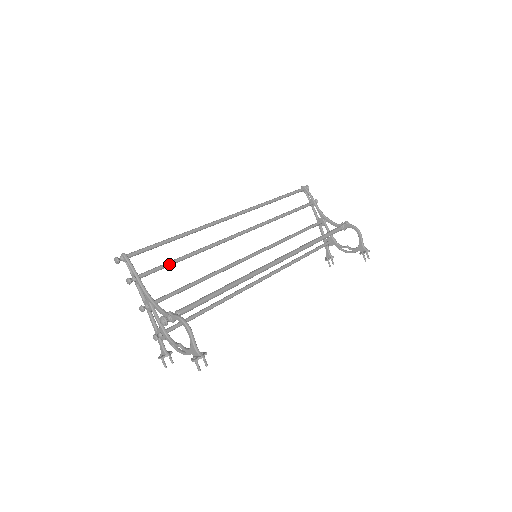
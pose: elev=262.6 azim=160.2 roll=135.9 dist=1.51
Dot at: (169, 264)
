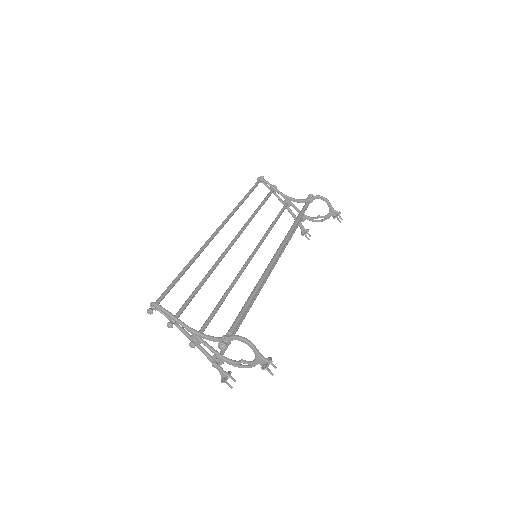
Dot at: (194, 295)
